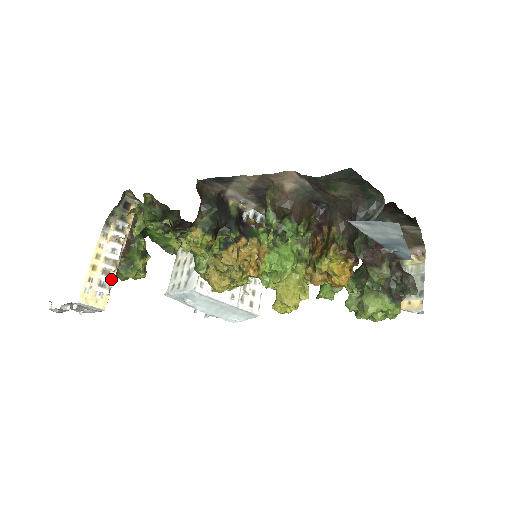
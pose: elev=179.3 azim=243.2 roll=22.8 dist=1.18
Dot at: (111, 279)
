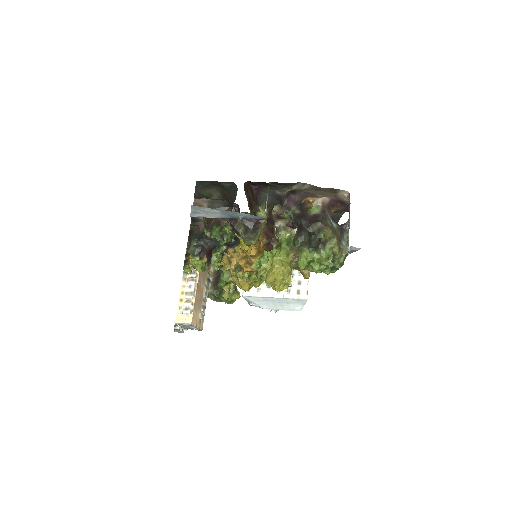
Dot at: (191, 304)
